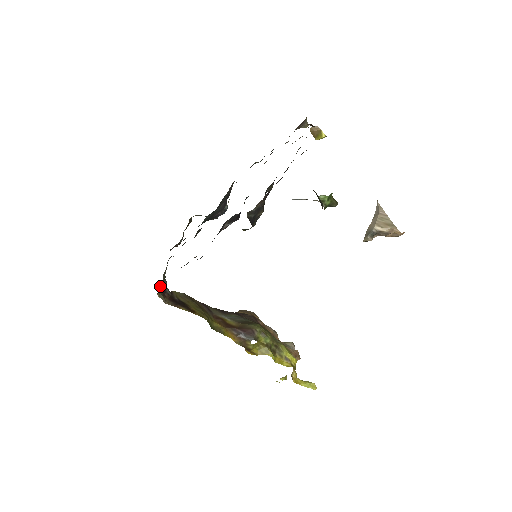
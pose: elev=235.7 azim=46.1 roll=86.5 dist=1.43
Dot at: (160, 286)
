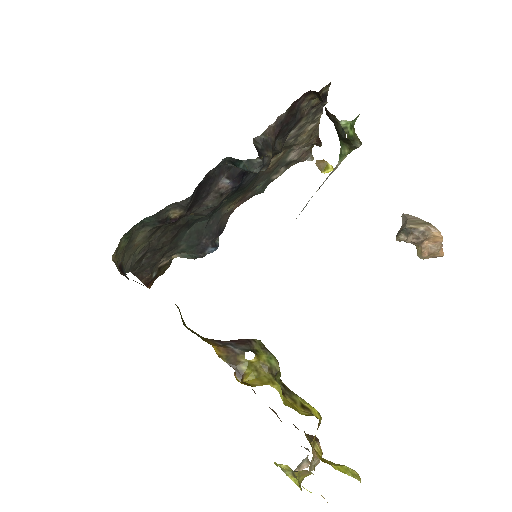
Dot at: (119, 245)
